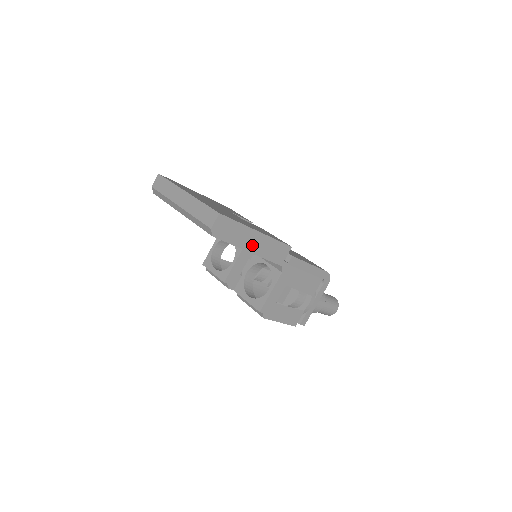
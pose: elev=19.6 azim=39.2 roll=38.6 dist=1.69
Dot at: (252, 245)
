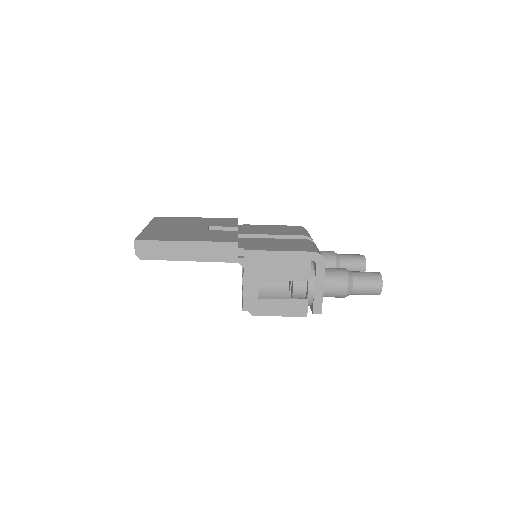
Dot at: (187, 254)
